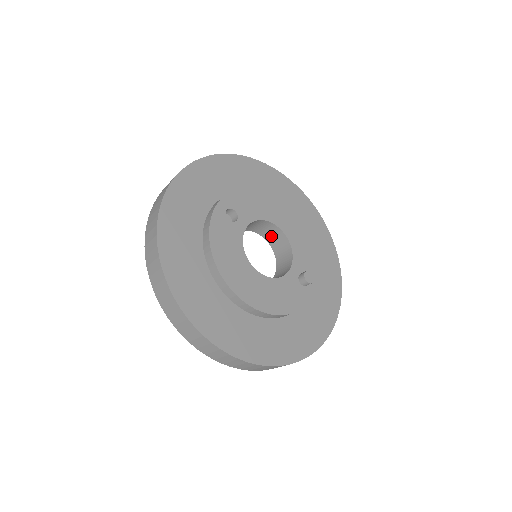
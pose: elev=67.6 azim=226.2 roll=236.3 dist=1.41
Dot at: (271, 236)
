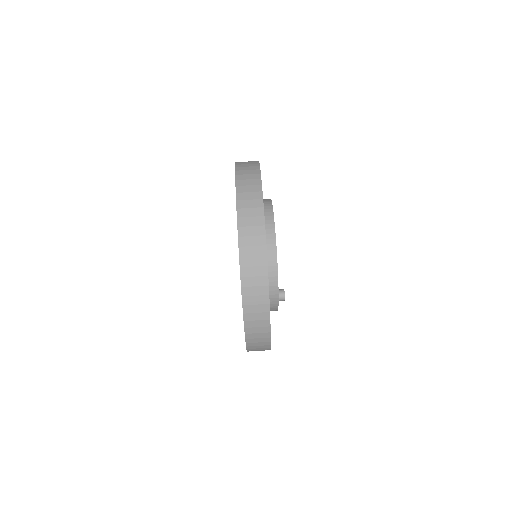
Dot at: occluded
